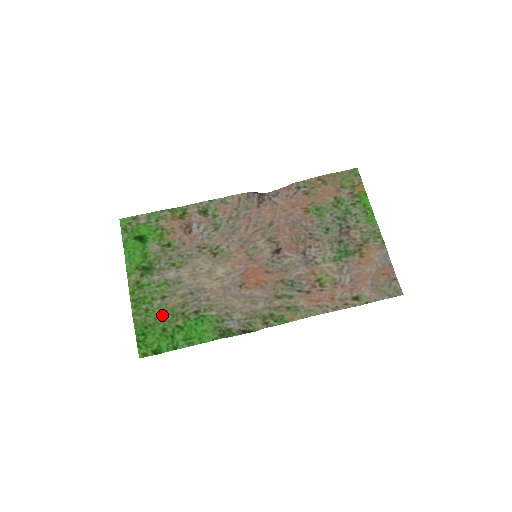
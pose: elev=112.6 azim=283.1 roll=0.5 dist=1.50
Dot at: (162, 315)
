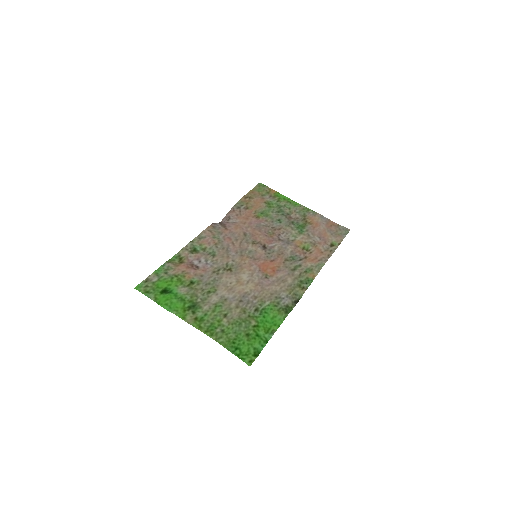
Dot at: (237, 326)
